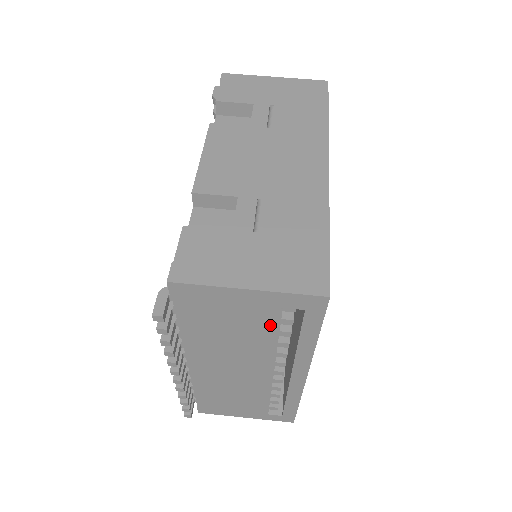
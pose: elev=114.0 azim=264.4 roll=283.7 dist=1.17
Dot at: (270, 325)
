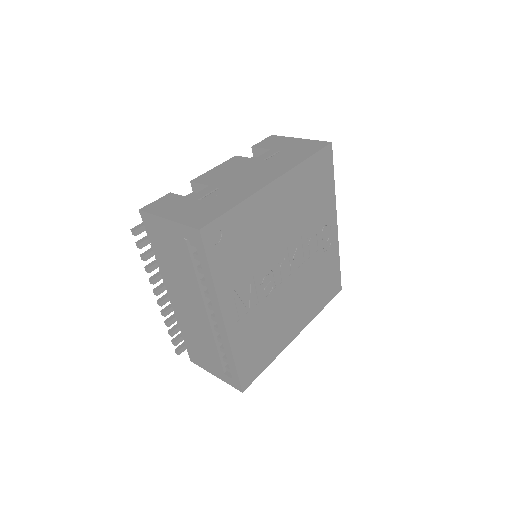
Dot at: (187, 256)
